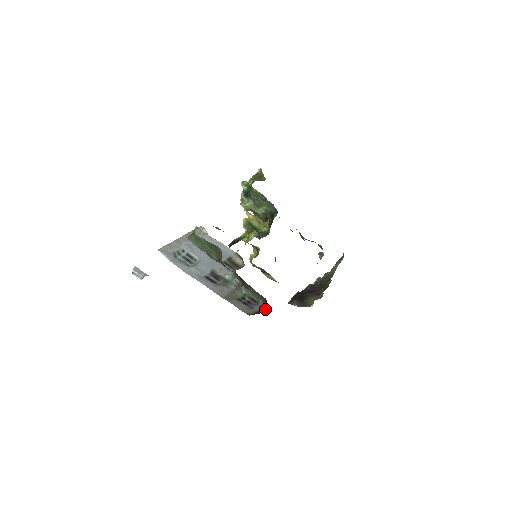
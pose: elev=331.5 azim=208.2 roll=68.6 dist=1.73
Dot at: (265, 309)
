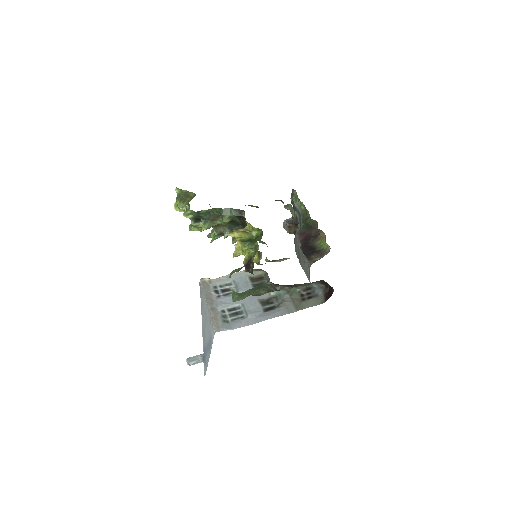
Dot at: (325, 286)
